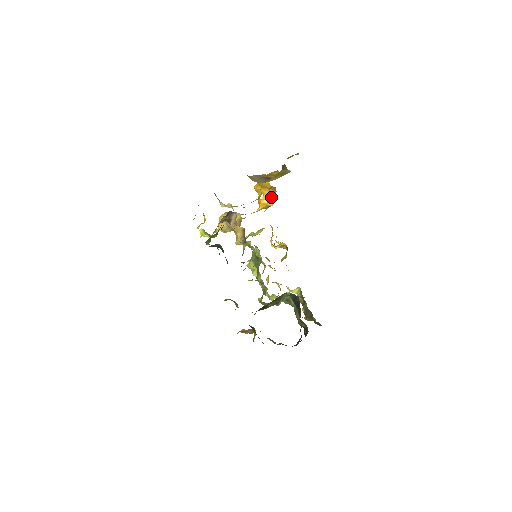
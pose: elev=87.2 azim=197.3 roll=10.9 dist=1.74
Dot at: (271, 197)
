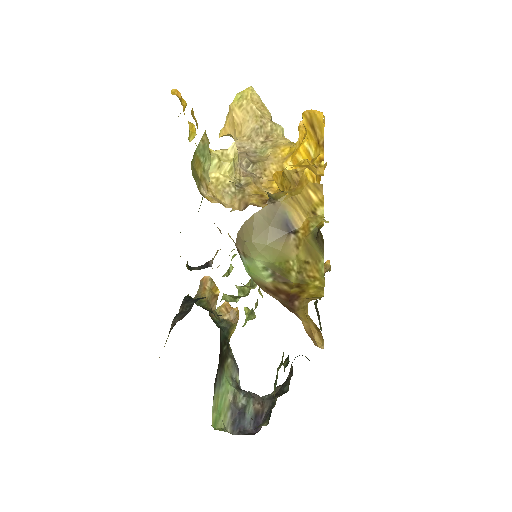
Dot at: (310, 174)
